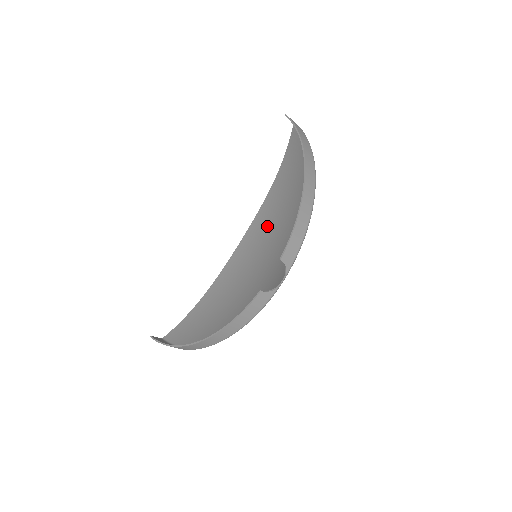
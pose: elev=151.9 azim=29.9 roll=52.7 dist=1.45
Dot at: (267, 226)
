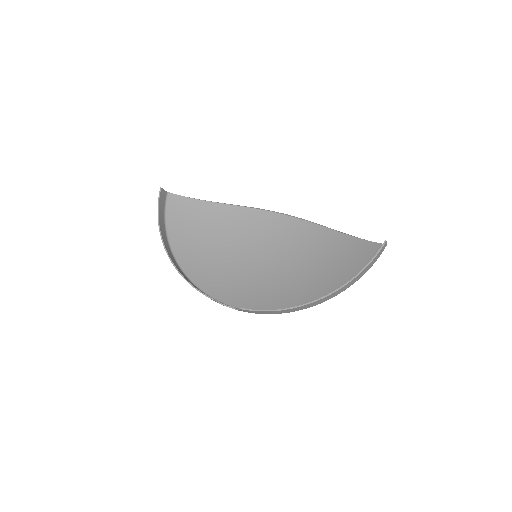
Dot at: (293, 242)
